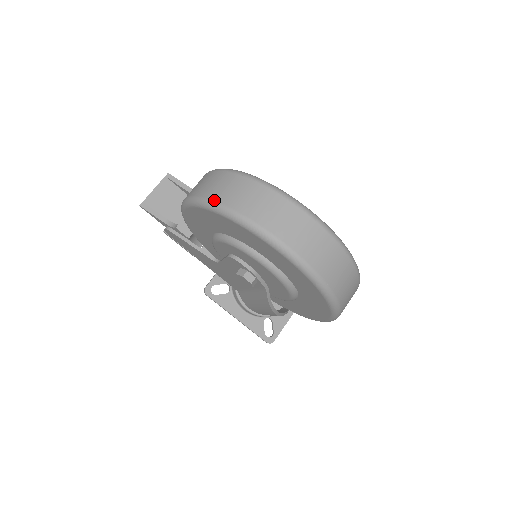
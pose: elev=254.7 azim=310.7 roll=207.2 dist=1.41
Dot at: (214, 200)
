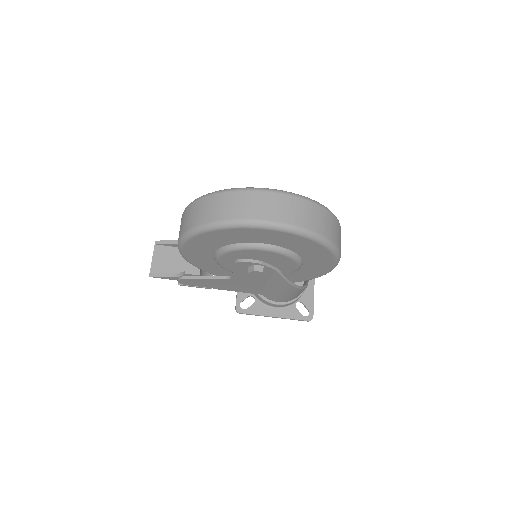
Dot at: (198, 225)
